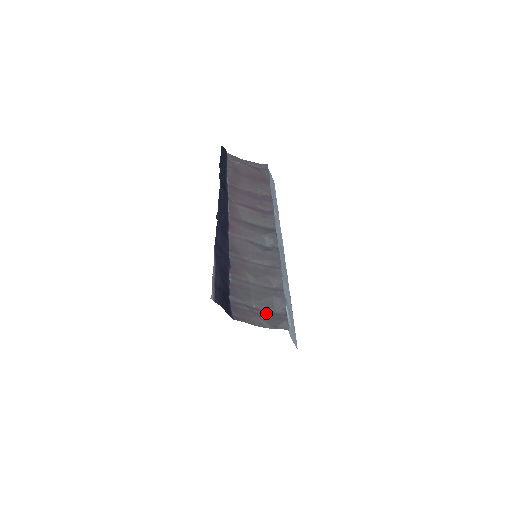
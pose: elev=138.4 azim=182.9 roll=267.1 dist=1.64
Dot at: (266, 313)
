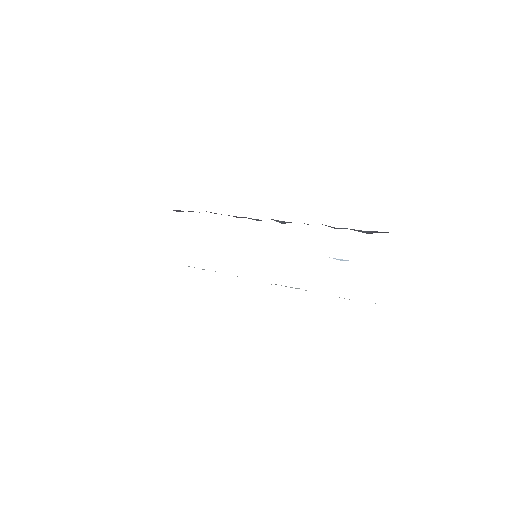
Dot at: occluded
